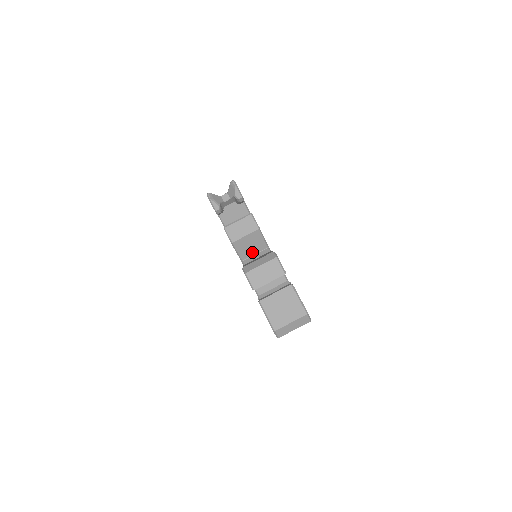
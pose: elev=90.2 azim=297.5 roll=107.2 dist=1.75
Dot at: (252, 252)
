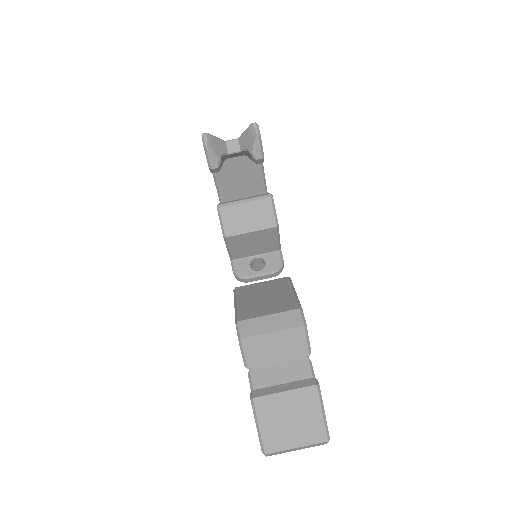
Dot at: (252, 252)
